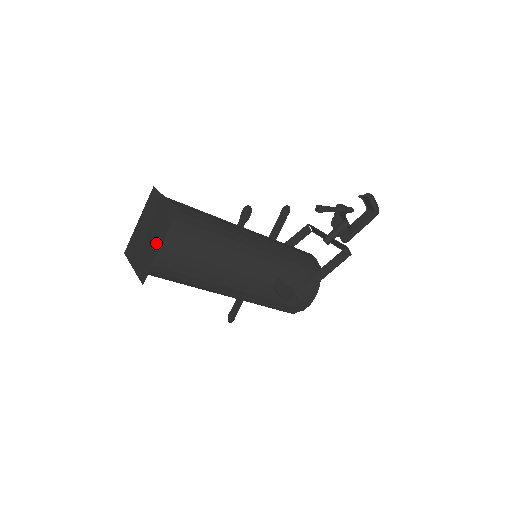
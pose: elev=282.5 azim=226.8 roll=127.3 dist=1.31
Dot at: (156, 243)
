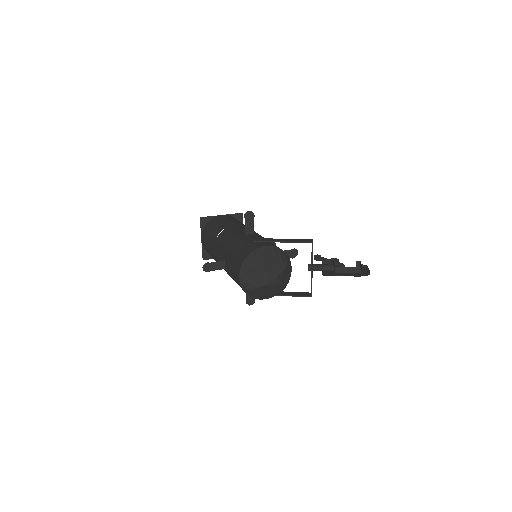
Dot at: occluded
